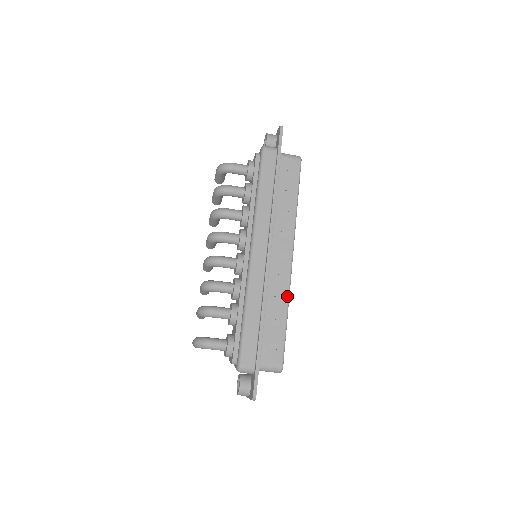
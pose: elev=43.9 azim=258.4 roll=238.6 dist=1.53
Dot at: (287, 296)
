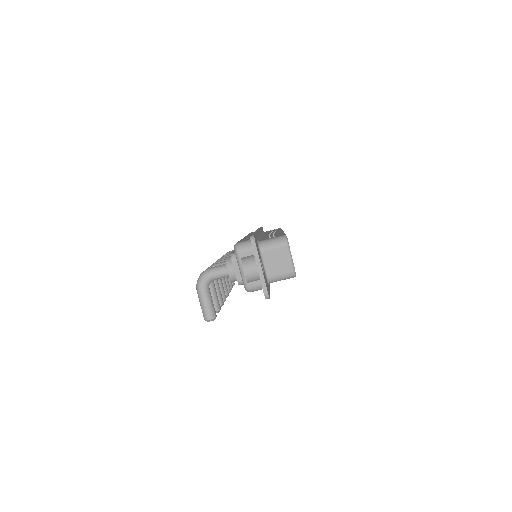
Dot at: (281, 232)
